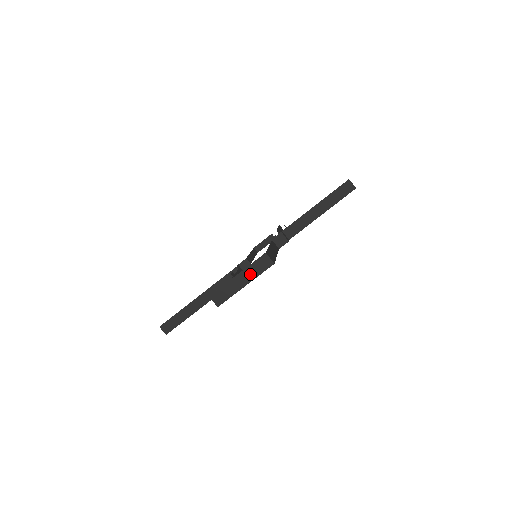
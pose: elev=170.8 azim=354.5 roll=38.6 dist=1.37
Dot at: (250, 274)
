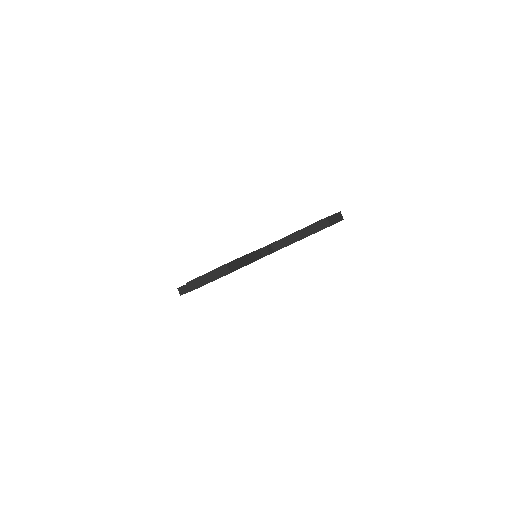
Dot at: (338, 218)
